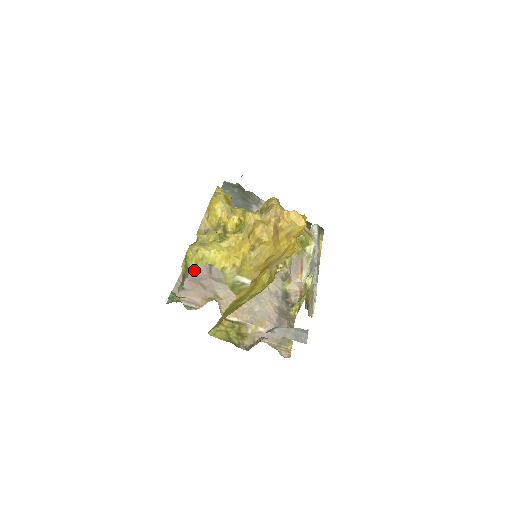
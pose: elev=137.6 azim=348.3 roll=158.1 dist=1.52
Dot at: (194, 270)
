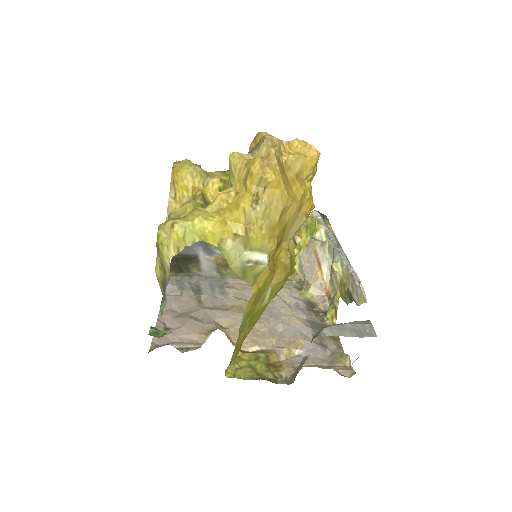
Dot at: (177, 305)
